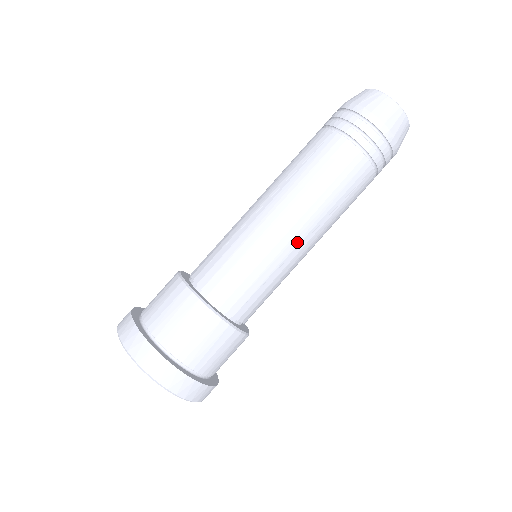
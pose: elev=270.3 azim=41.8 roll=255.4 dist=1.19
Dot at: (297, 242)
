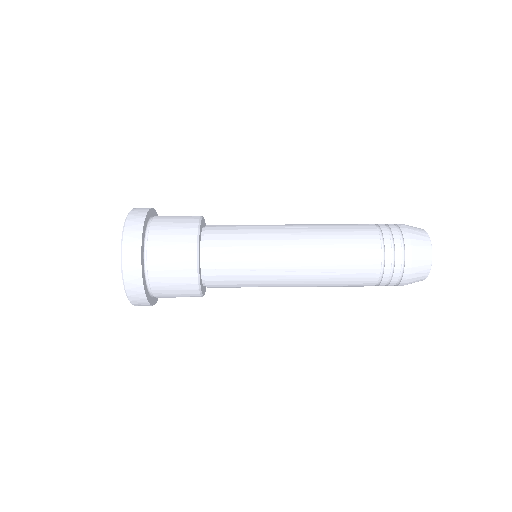
Dot at: (288, 267)
